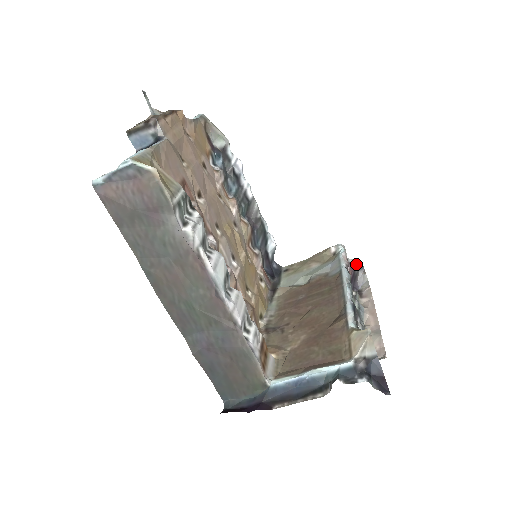
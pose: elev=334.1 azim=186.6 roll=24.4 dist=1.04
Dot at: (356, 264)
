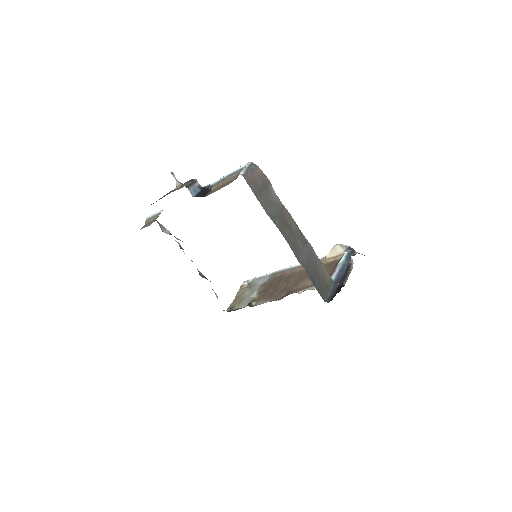
Dot at: occluded
